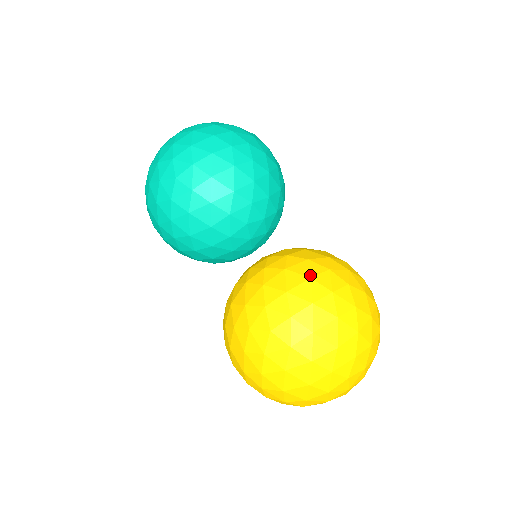
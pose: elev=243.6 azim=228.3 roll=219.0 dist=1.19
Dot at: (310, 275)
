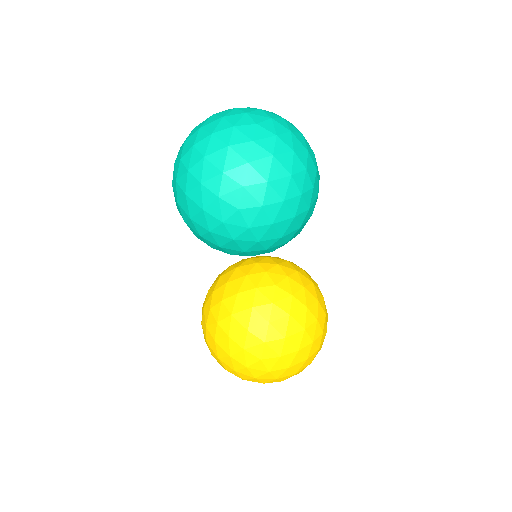
Dot at: (305, 326)
